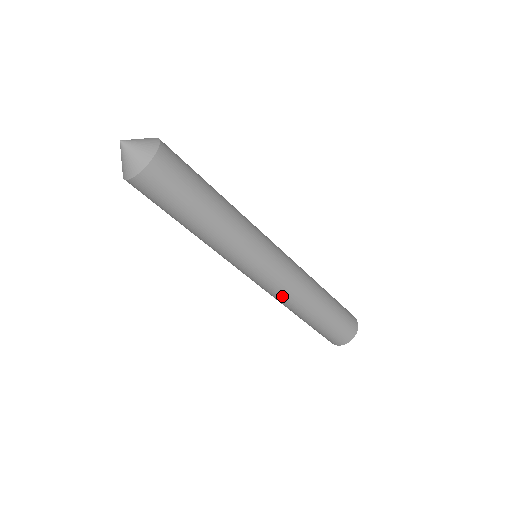
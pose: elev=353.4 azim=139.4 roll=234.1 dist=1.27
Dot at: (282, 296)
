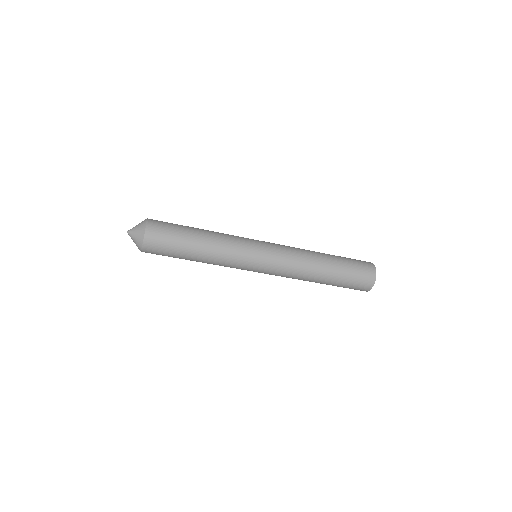
Dot at: (290, 273)
